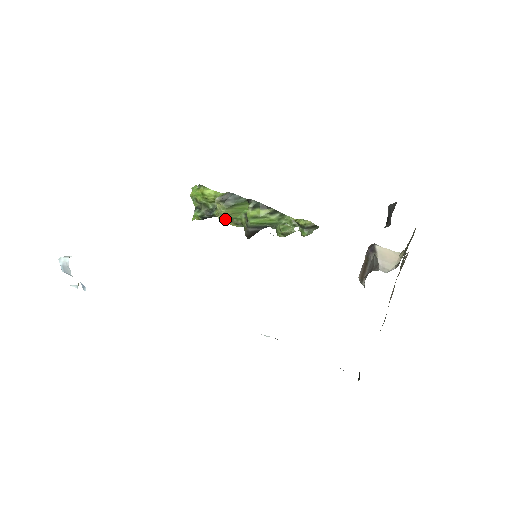
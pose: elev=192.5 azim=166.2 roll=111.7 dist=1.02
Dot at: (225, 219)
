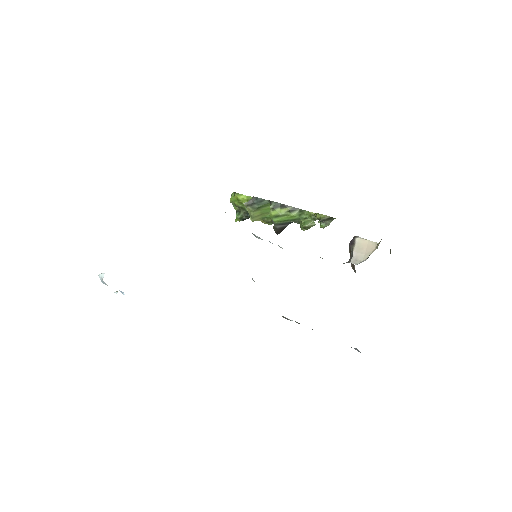
Dot at: (257, 219)
